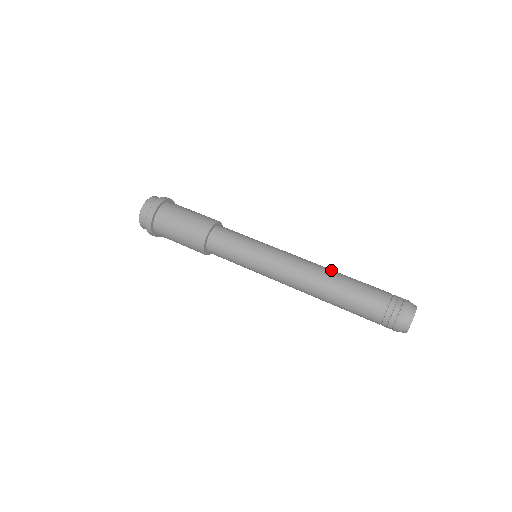
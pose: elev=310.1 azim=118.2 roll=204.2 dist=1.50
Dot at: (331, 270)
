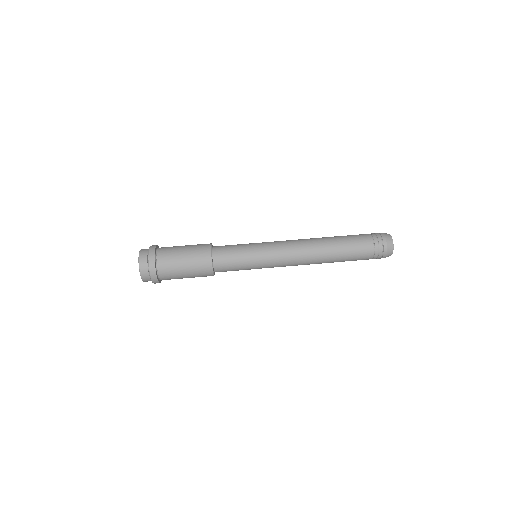
Dot at: occluded
